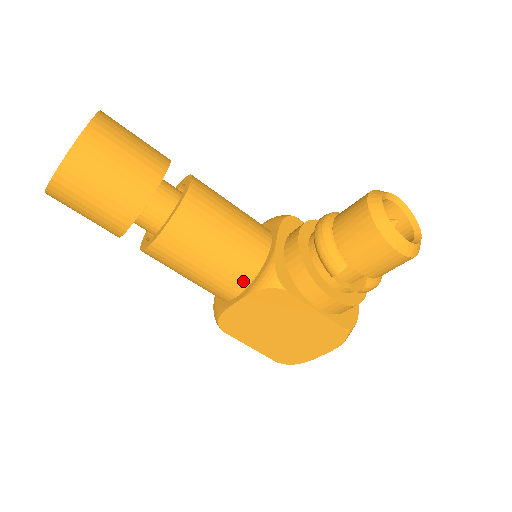
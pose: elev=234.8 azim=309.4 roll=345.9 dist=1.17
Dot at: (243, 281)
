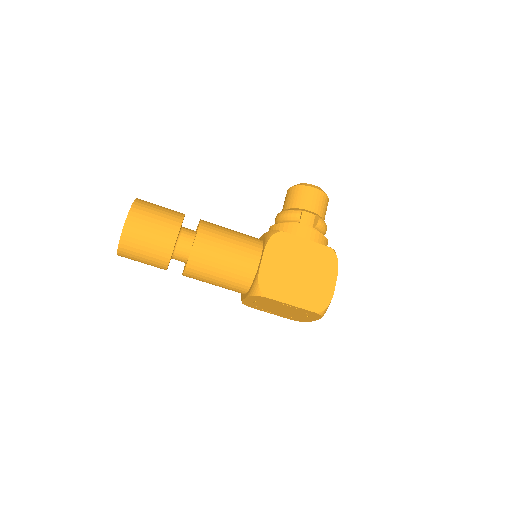
Dot at: (257, 248)
